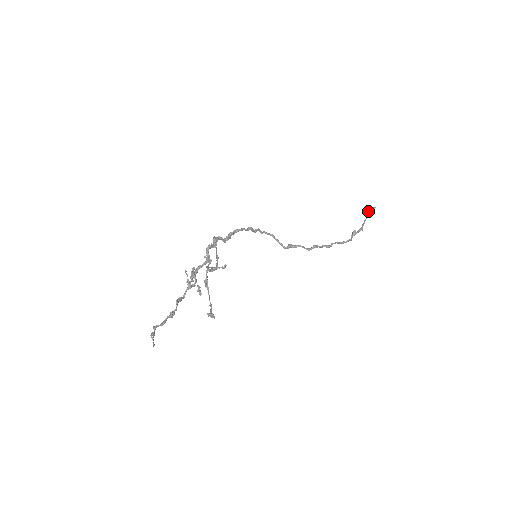
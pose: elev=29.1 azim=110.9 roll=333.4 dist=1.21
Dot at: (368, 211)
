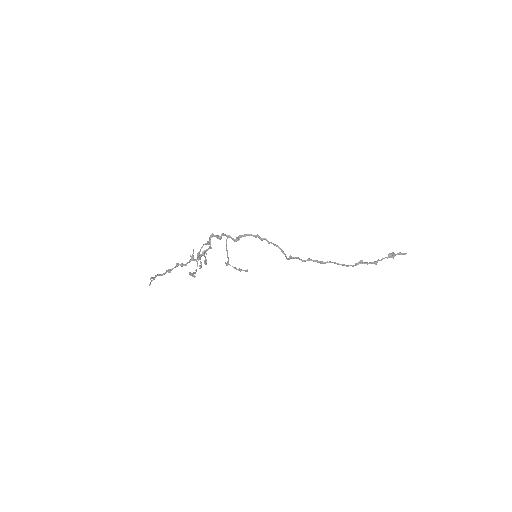
Dot at: (391, 253)
